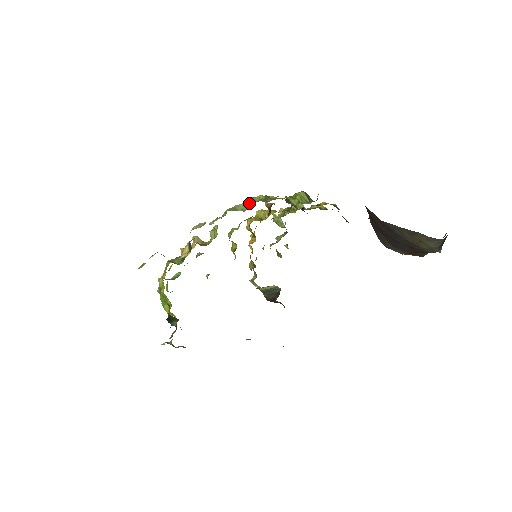
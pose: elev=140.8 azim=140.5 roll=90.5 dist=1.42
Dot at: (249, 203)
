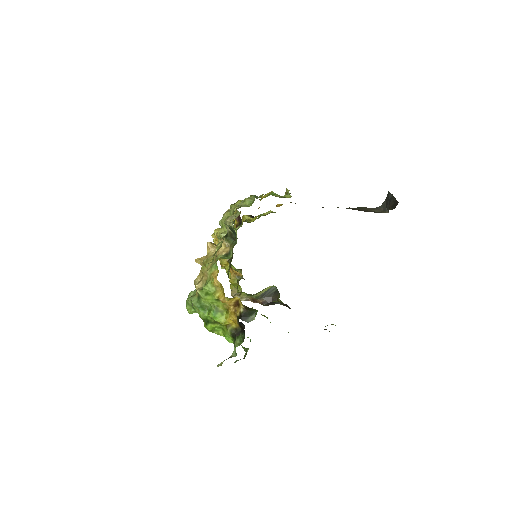
Dot at: (248, 200)
